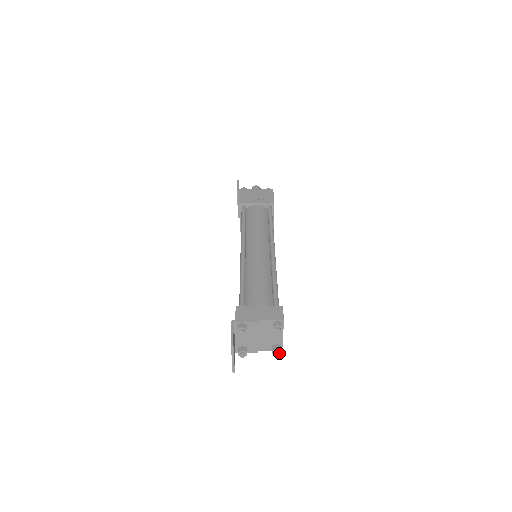
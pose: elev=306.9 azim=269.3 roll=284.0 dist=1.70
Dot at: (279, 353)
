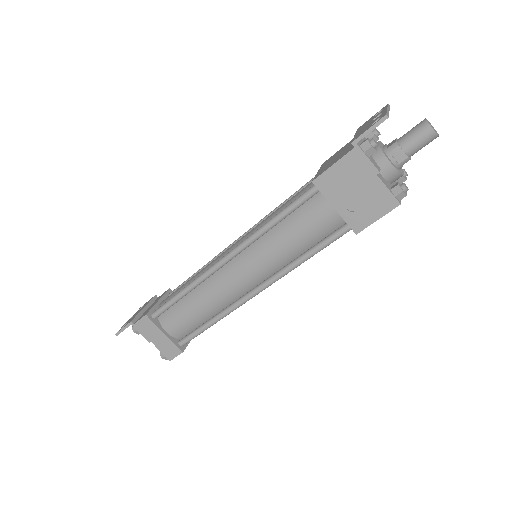
Dot at: occluded
